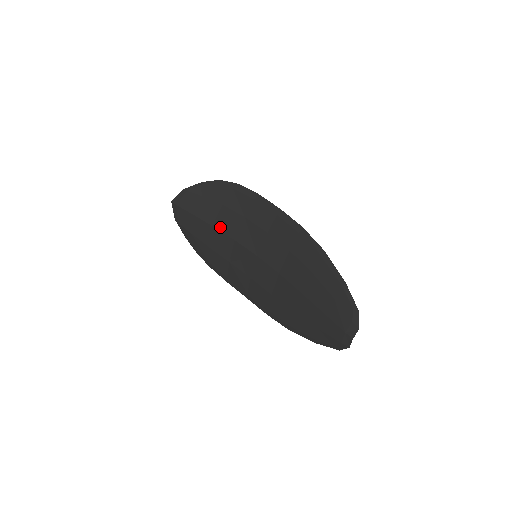
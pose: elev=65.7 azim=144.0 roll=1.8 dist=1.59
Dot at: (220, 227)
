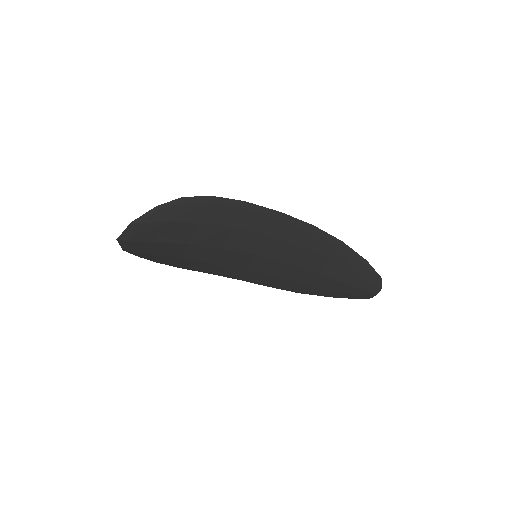
Dot at: (200, 243)
